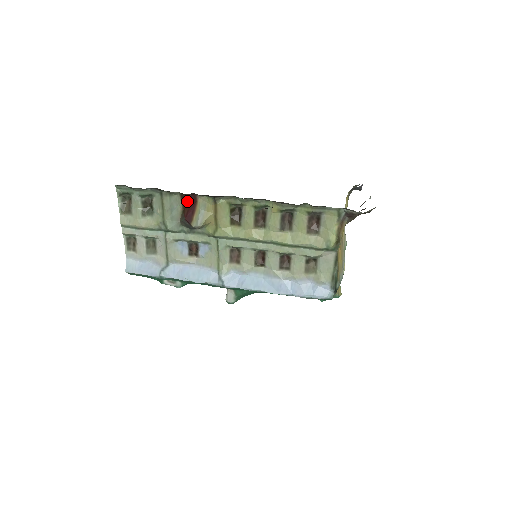
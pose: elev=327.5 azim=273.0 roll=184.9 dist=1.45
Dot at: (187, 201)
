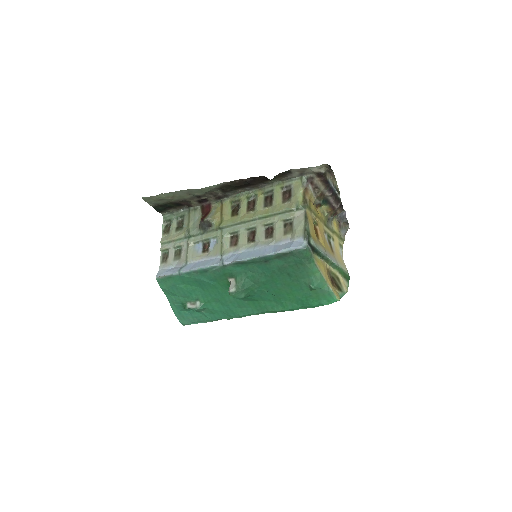
Dot at: (205, 210)
